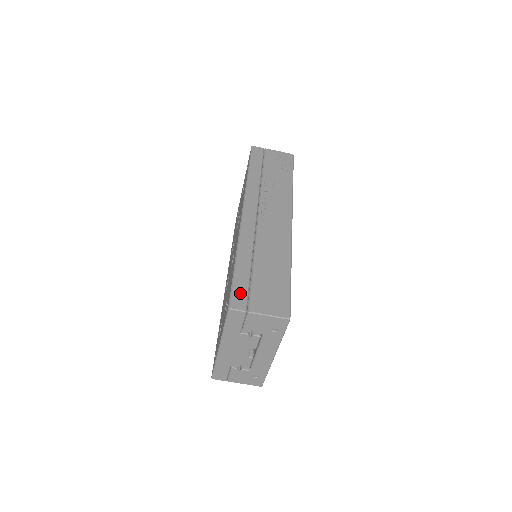
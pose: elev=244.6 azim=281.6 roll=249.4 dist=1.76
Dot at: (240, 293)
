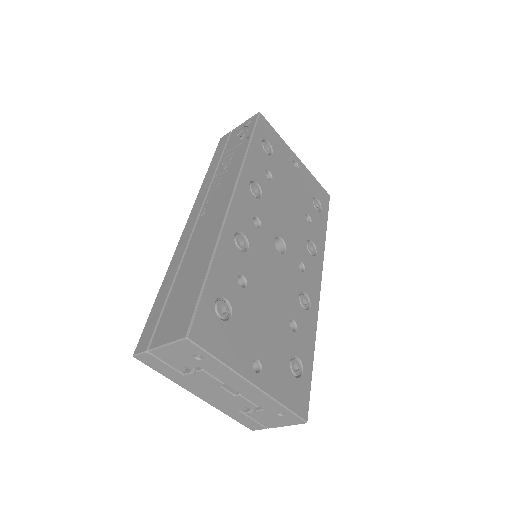
Dot at: (149, 329)
